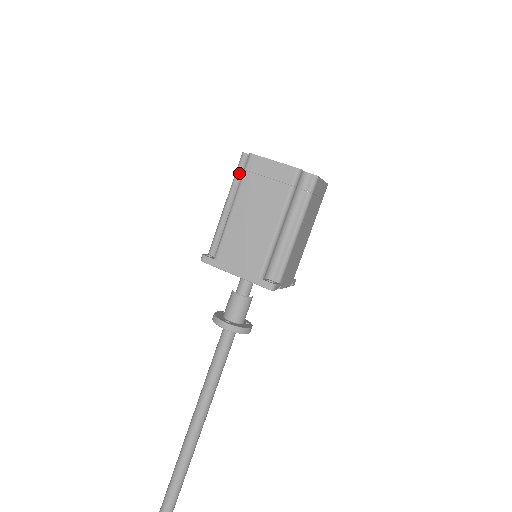
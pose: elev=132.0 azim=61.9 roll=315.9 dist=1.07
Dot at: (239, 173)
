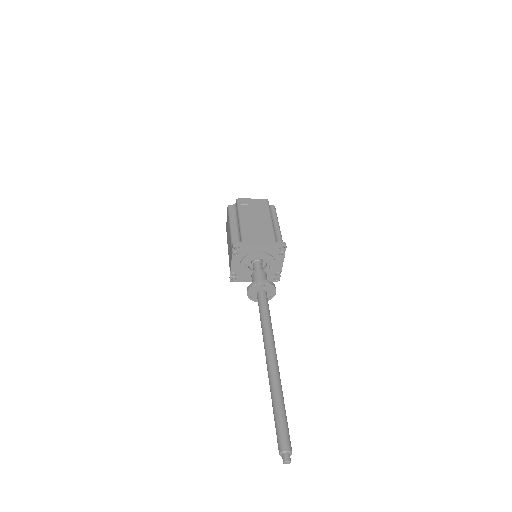
Dot at: (232, 212)
